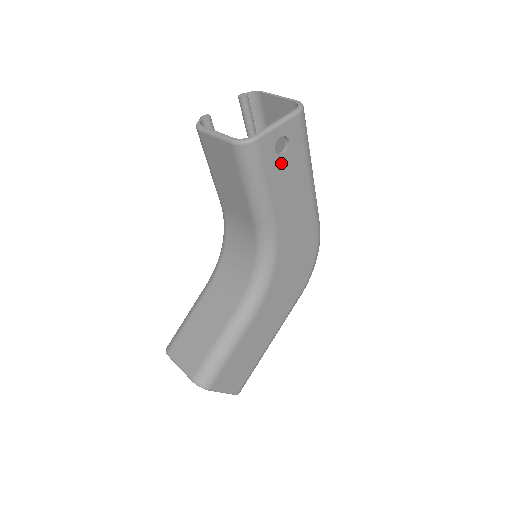
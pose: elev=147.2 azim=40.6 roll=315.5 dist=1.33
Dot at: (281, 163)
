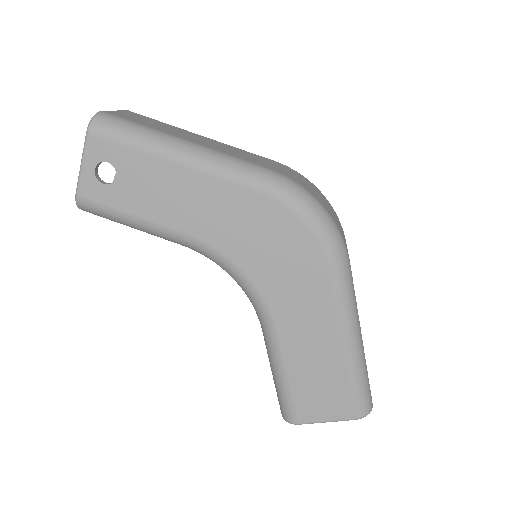
Dot at: (123, 185)
